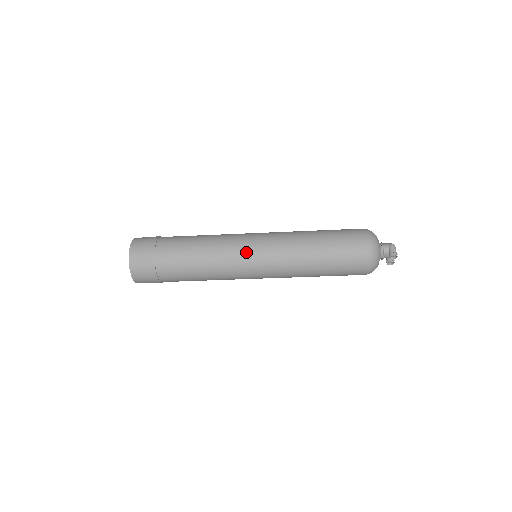
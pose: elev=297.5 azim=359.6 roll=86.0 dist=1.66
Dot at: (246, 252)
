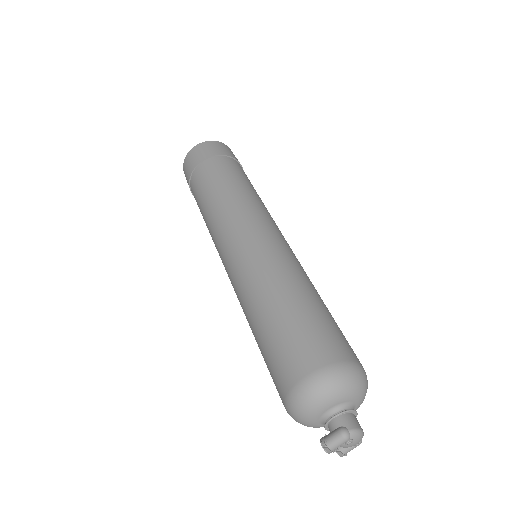
Dot at: (225, 240)
